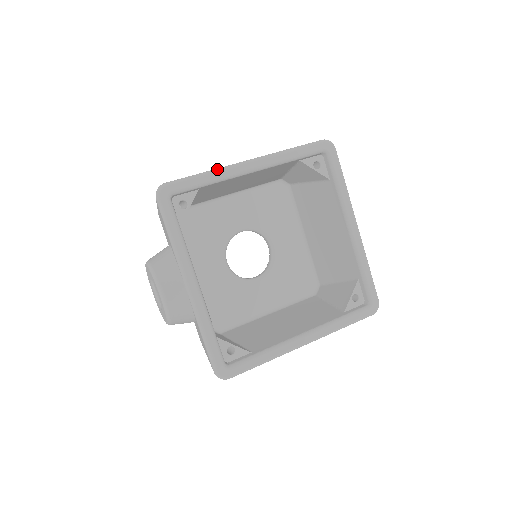
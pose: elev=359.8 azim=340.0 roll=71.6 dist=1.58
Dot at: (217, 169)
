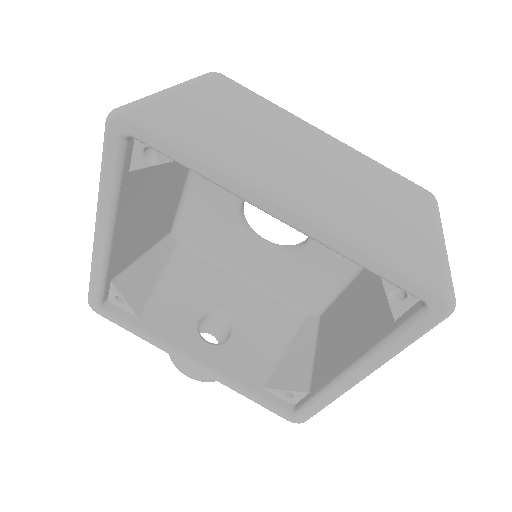
Dot at: (91, 262)
